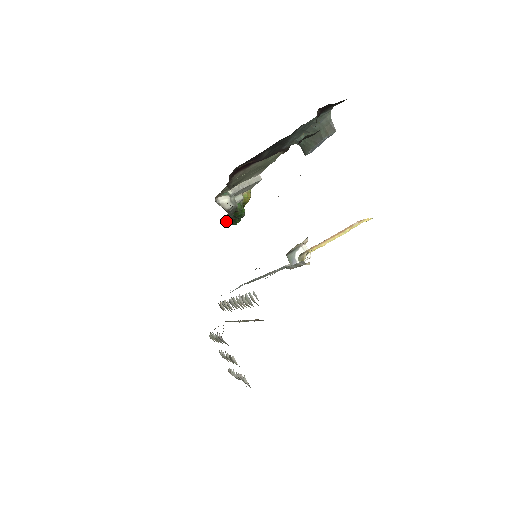
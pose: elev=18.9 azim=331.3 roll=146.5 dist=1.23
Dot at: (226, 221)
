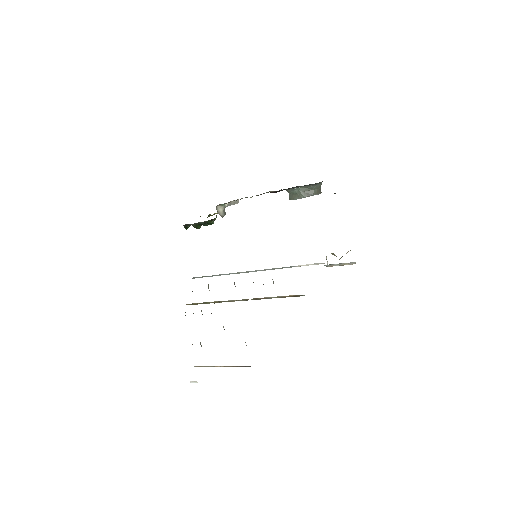
Dot at: (185, 224)
